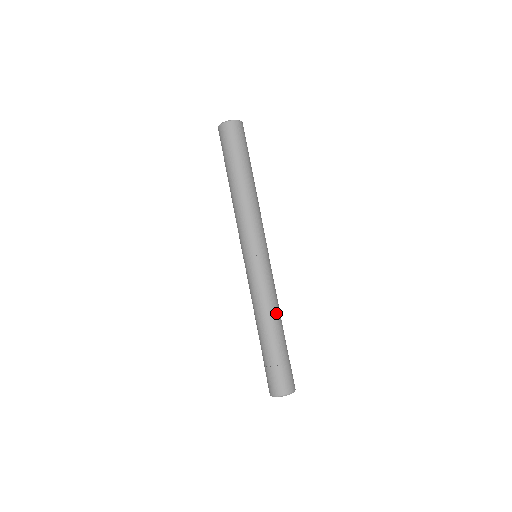
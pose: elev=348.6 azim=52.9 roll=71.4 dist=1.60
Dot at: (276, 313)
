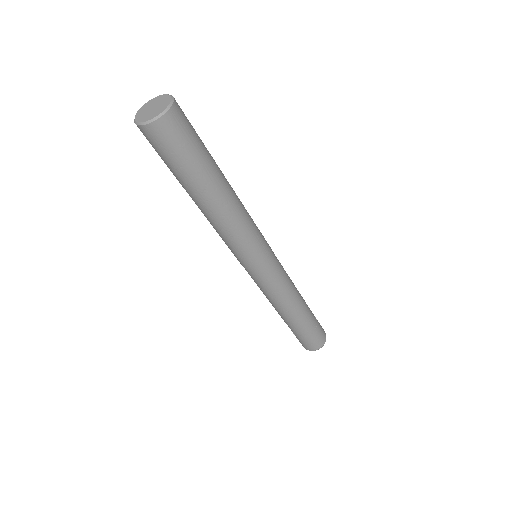
Dot at: (297, 298)
